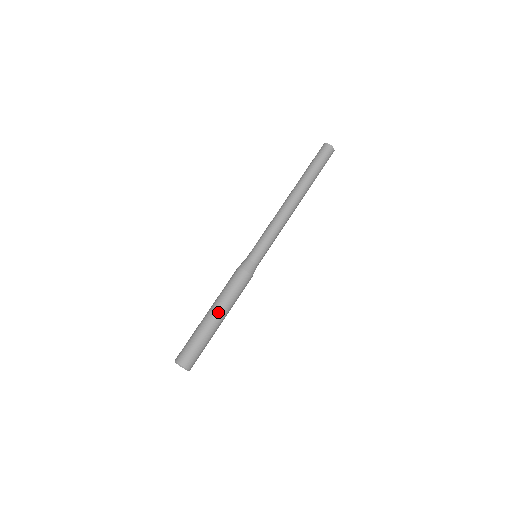
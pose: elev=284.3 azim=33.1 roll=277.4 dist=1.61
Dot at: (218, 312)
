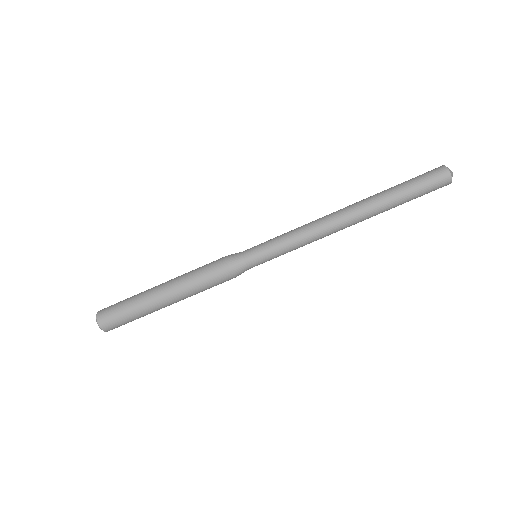
Dot at: (168, 289)
